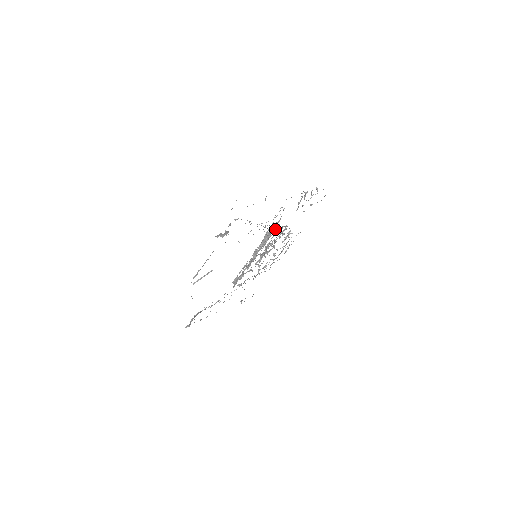
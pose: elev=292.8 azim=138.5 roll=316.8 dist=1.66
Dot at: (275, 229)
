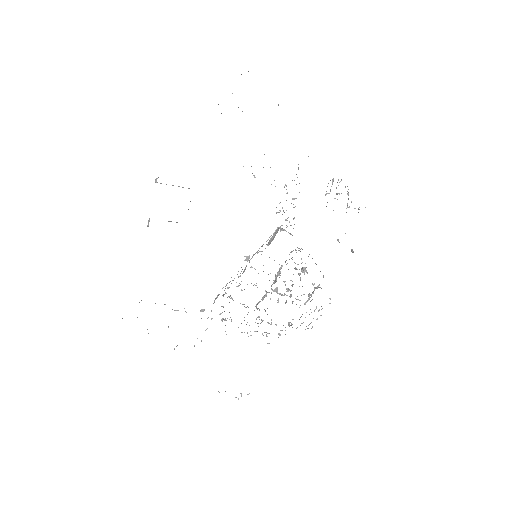
Dot at: (291, 225)
